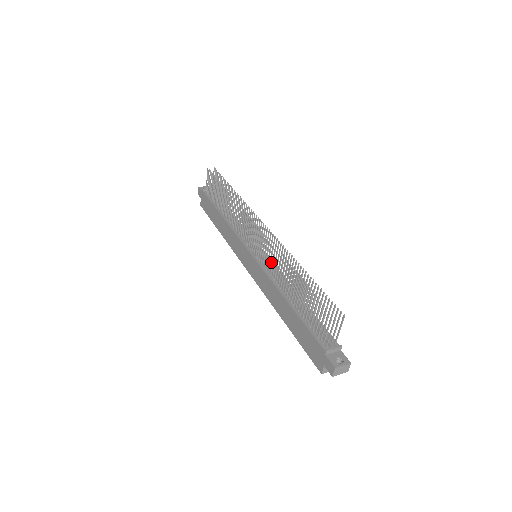
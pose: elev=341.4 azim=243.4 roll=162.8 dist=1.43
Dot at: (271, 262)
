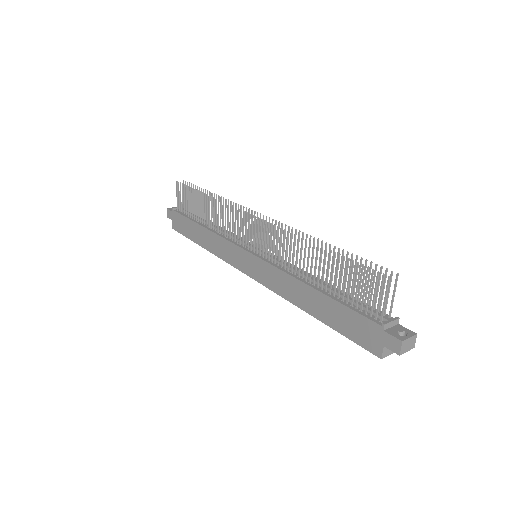
Dot at: (277, 257)
